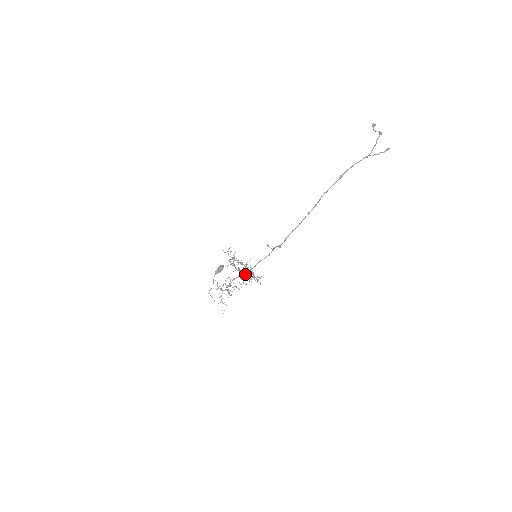
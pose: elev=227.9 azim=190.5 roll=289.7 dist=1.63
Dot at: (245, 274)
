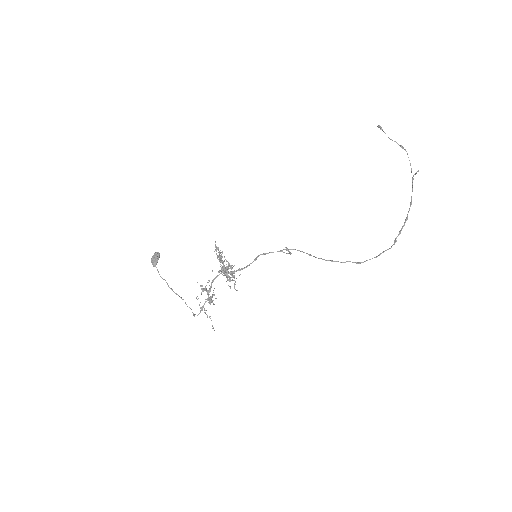
Dot at: occluded
